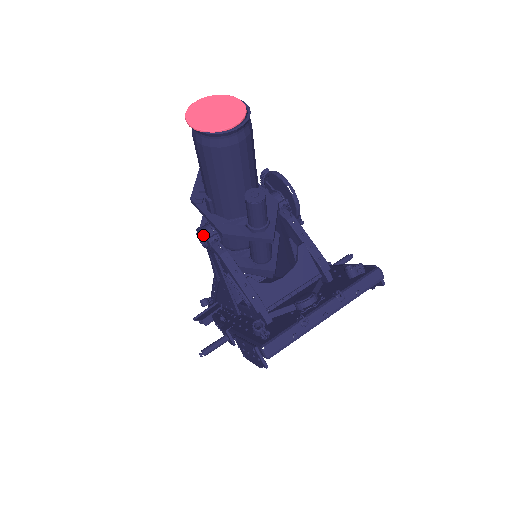
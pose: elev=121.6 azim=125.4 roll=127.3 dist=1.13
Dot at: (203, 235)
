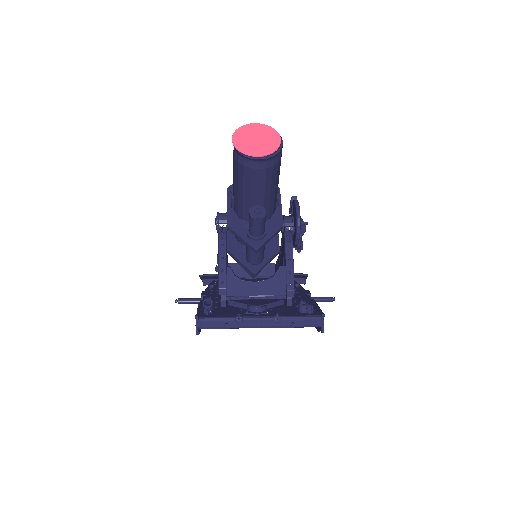
Dot at: (217, 219)
